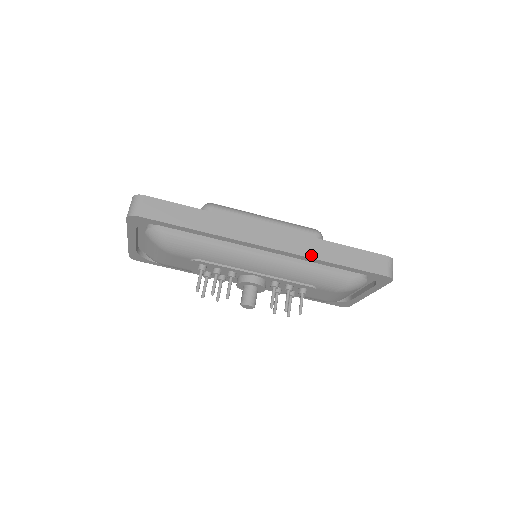
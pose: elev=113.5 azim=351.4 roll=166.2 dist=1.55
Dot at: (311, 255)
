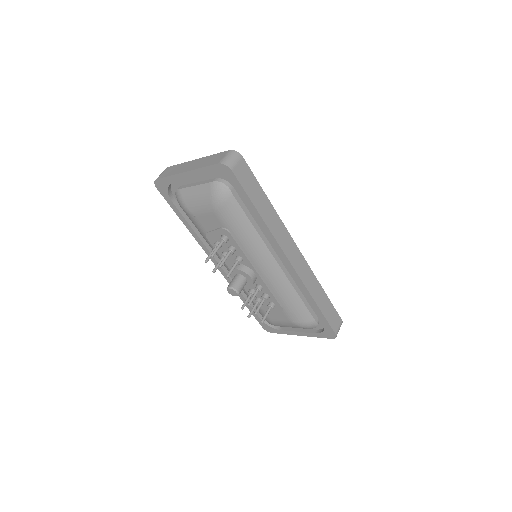
Dot at: (309, 288)
